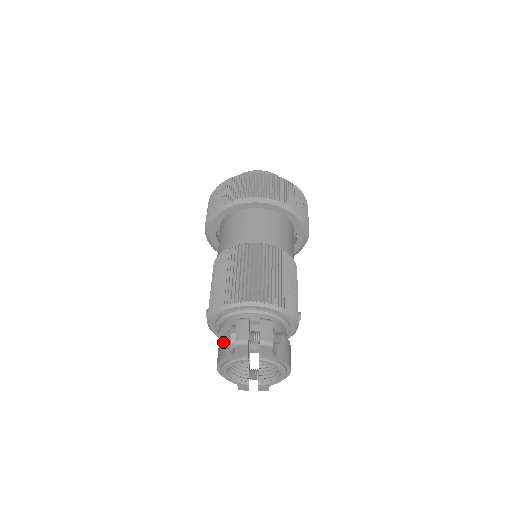
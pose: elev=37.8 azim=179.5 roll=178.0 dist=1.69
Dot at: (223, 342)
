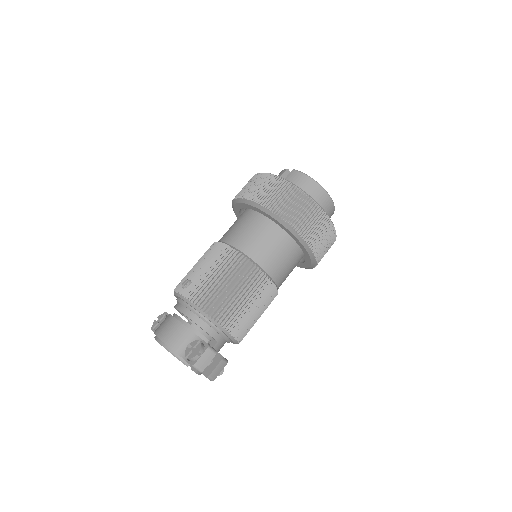
Dot at: (181, 333)
